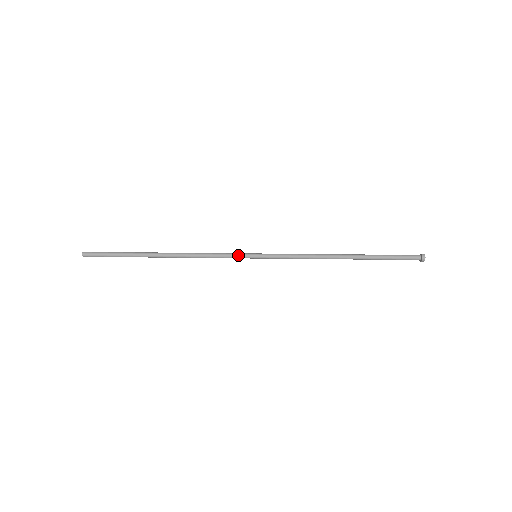
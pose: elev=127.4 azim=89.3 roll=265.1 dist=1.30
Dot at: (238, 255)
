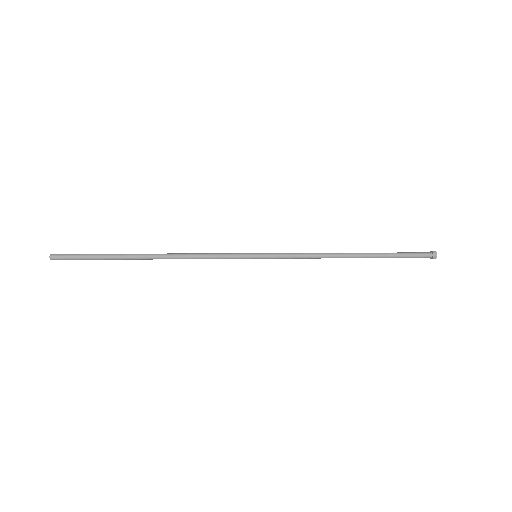
Dot at: (236, 255)
